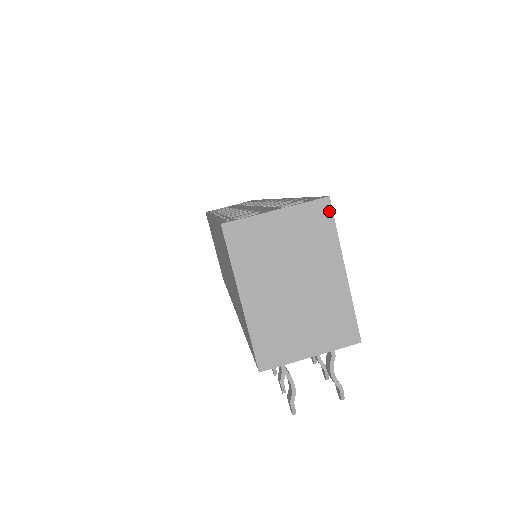
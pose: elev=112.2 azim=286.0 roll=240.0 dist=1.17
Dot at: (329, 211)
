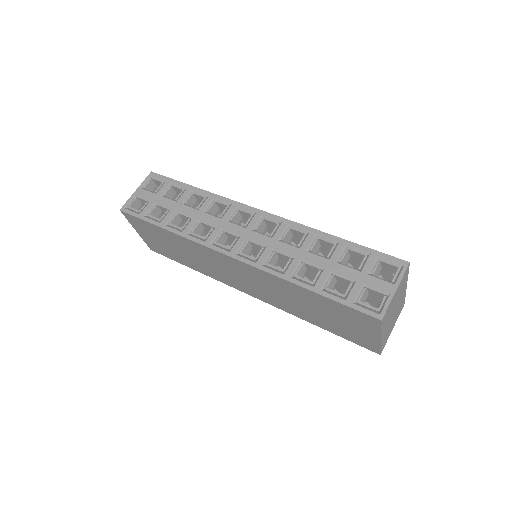
Dot at: (408, 269)
